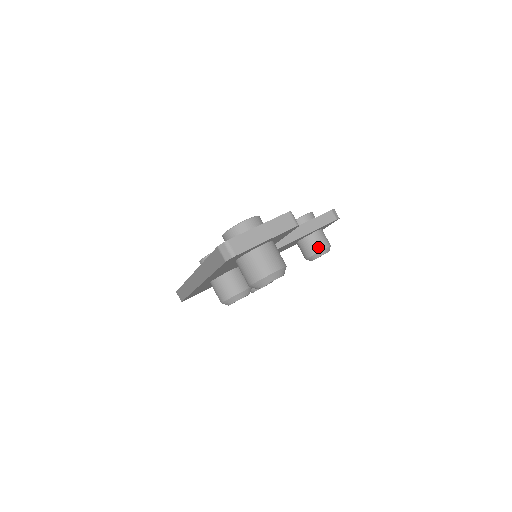
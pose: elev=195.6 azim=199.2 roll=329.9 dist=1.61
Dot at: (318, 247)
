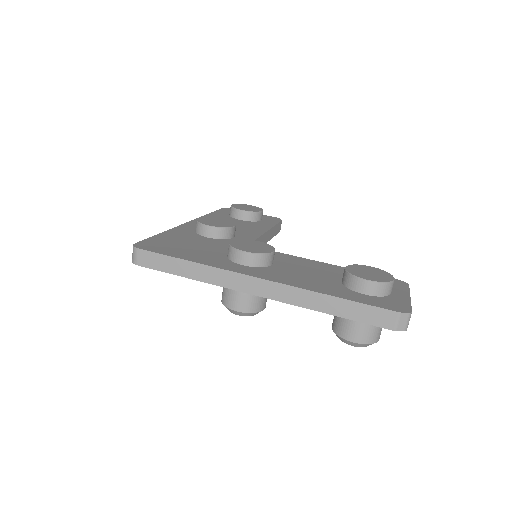
Dot at: occluded
